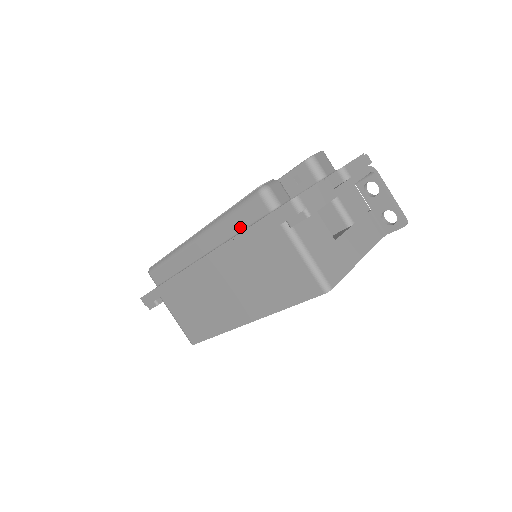
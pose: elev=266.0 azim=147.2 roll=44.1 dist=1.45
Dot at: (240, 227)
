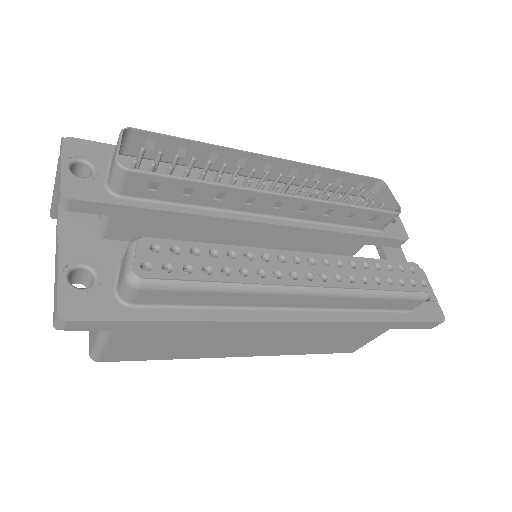
Dot at: (374, 307)
